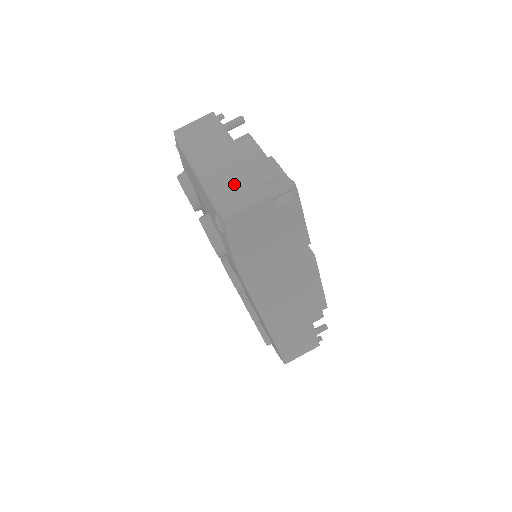
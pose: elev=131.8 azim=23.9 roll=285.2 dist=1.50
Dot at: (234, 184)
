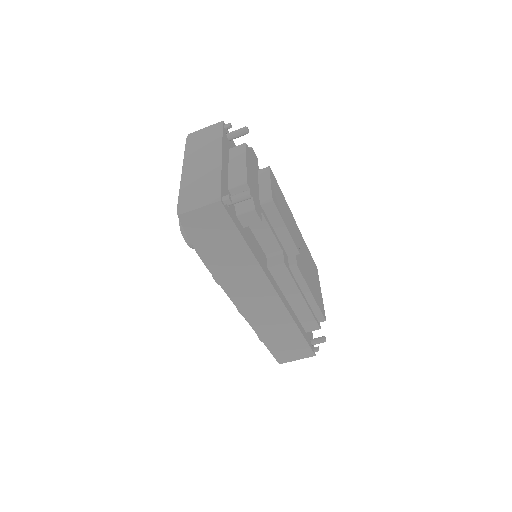
Dot at: (201, 186)
